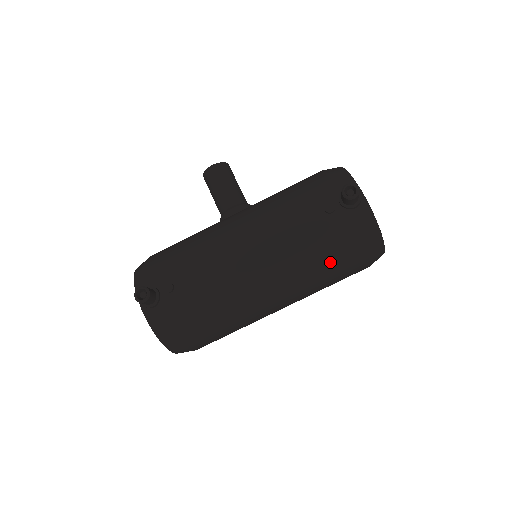
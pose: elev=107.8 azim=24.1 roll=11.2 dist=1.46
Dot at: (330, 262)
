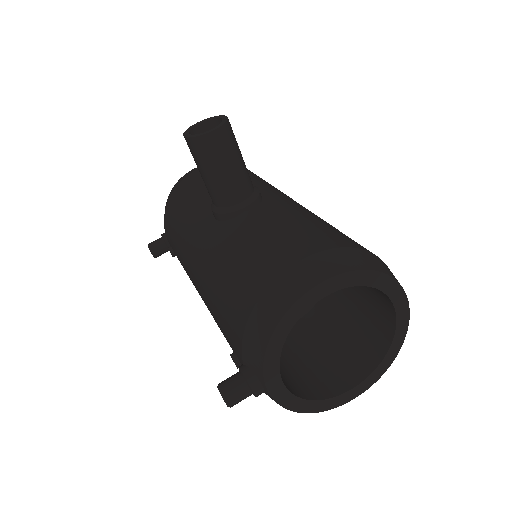
Dot at: occluded
